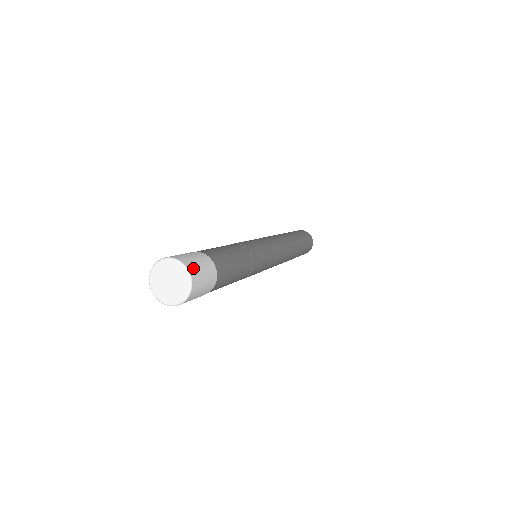
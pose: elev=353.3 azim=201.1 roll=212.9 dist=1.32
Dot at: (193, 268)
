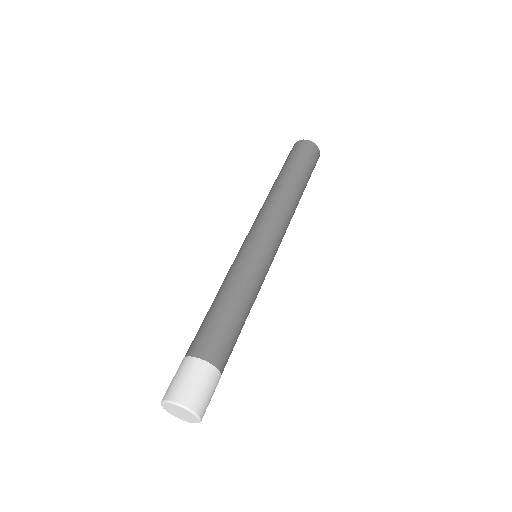
Dot at: (203, 408)
